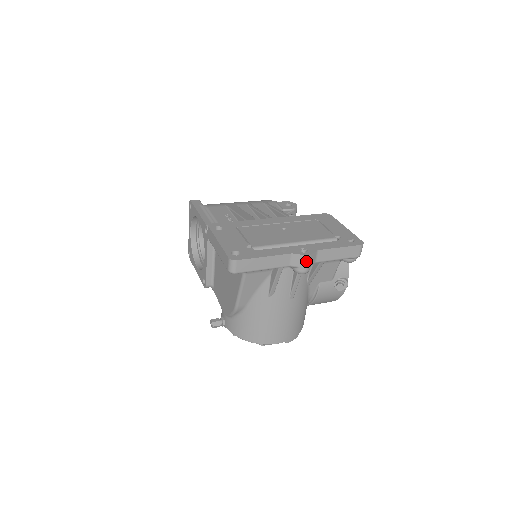
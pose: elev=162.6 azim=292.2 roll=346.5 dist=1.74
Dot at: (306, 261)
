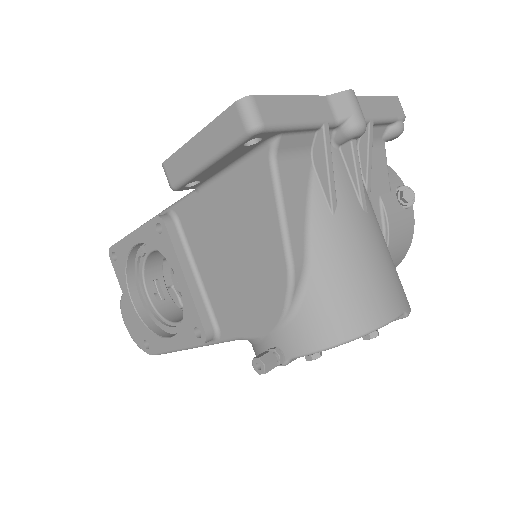
Dot at: (354, 101)
